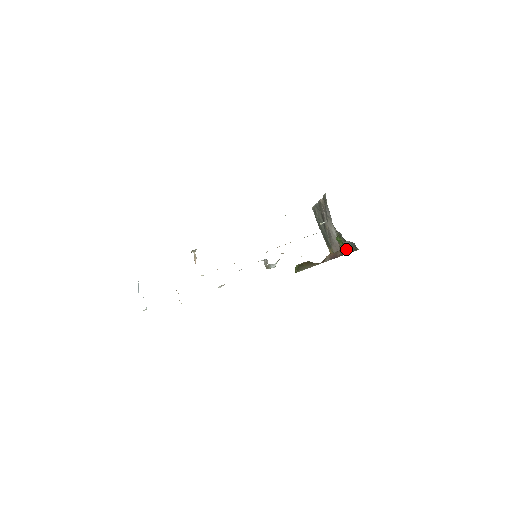
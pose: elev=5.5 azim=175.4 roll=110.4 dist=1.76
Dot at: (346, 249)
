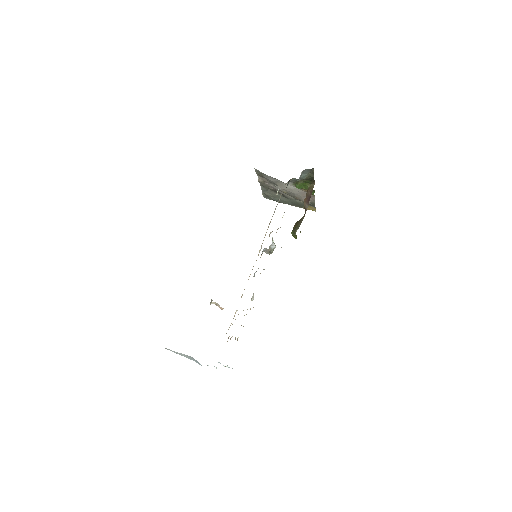
Dot at: (310, 185)
